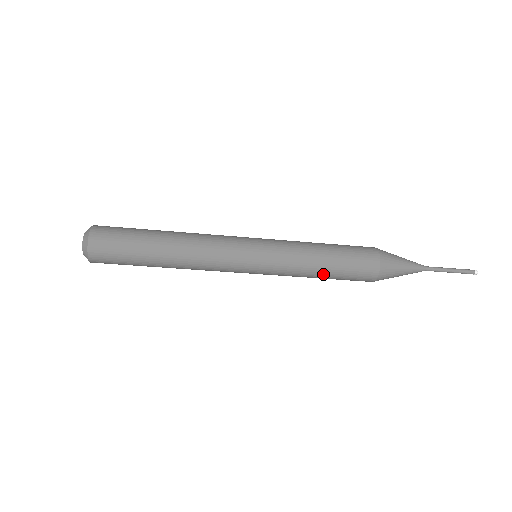
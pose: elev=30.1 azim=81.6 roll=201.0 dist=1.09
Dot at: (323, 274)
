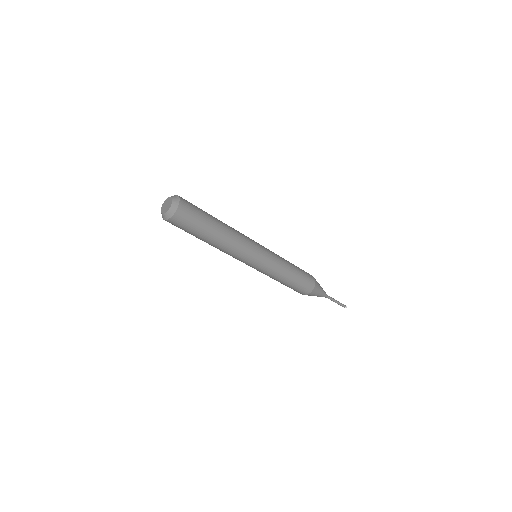
Dot at: (287, 281)
